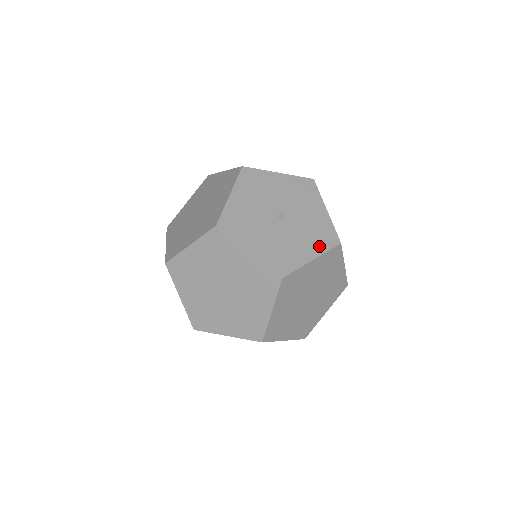
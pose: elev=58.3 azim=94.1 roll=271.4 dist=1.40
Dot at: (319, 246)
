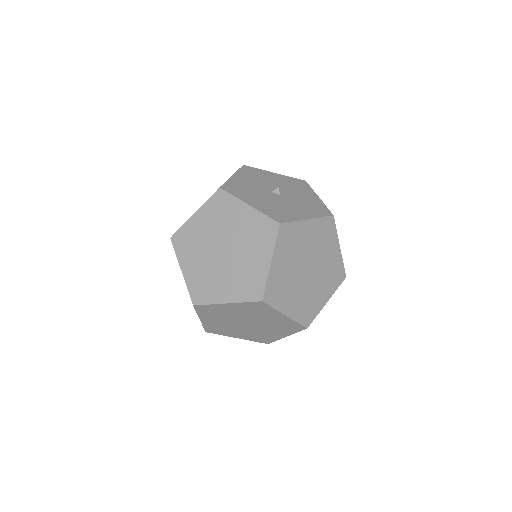
Dot at: (313, 213)
